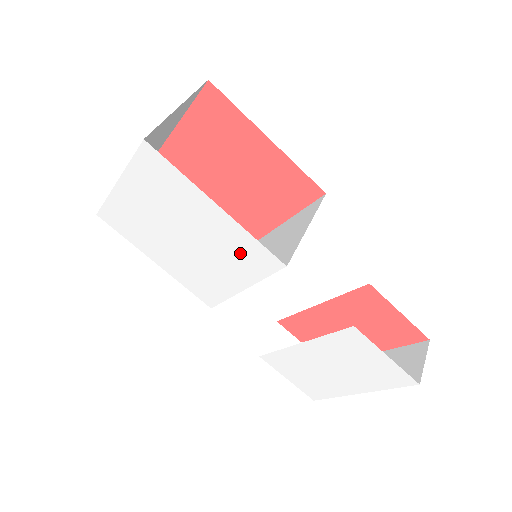
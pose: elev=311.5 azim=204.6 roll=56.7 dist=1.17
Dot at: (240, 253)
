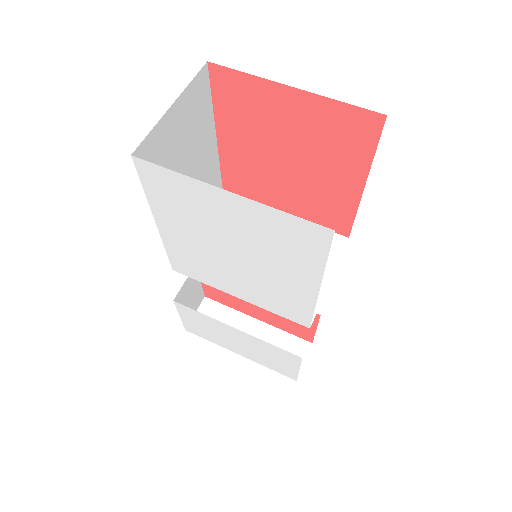
Dot at: (281, 299)
